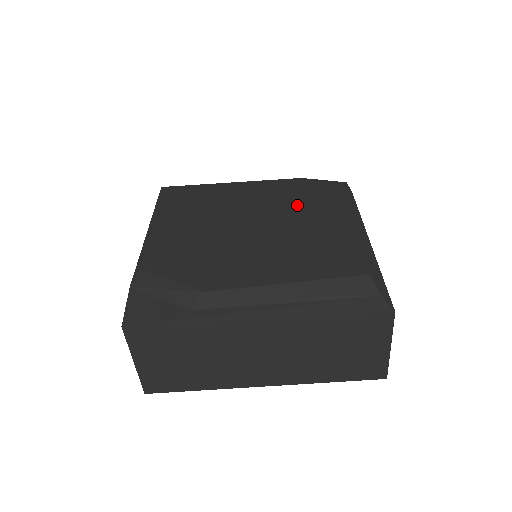
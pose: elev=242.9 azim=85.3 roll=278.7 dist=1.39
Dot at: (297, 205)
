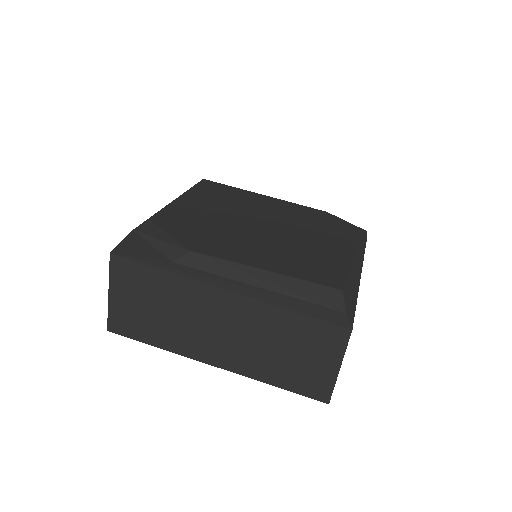
Dot at: (310, 226)
